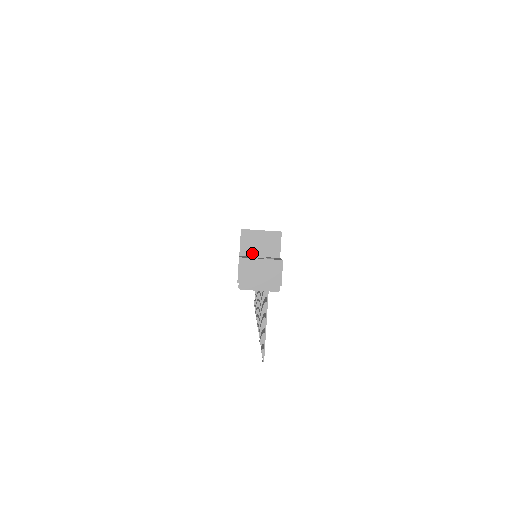
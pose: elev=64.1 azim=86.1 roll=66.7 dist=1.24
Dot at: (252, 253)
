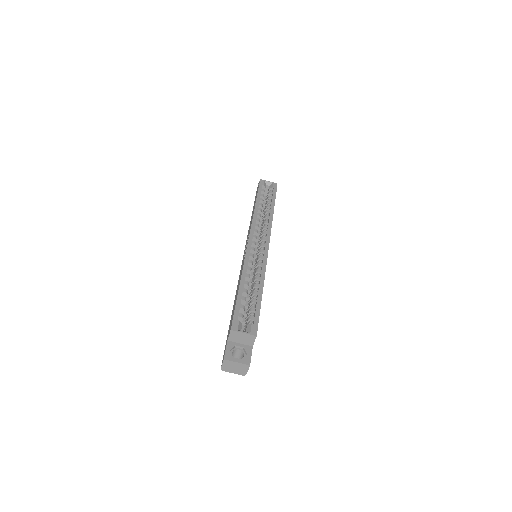
Dot at: (236, 341)
